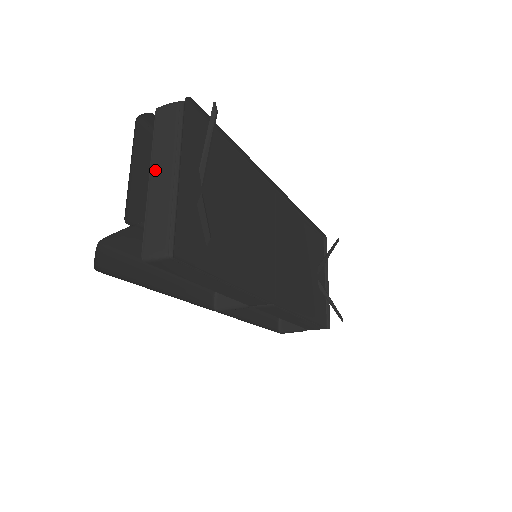
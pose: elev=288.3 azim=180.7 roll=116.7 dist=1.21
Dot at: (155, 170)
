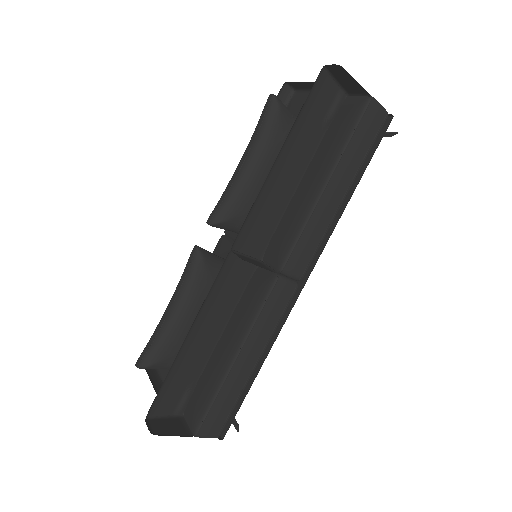
Dot at: occluded
